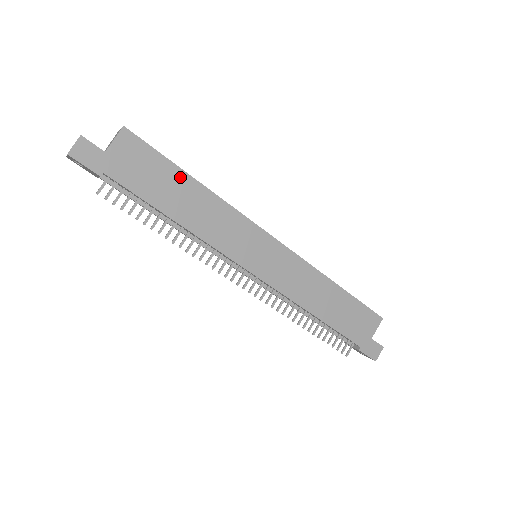
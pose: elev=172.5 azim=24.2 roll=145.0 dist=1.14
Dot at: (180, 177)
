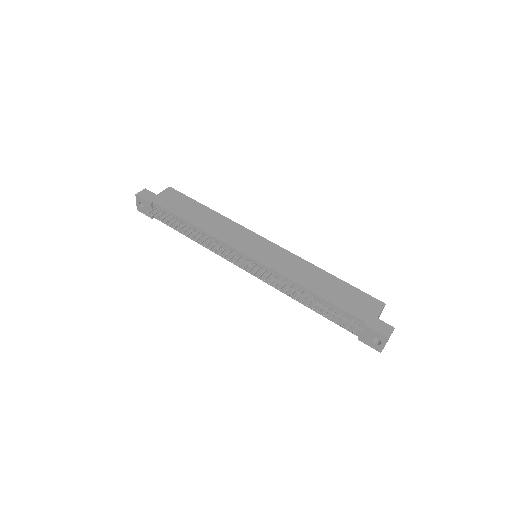
Dot at: (200, 207)
